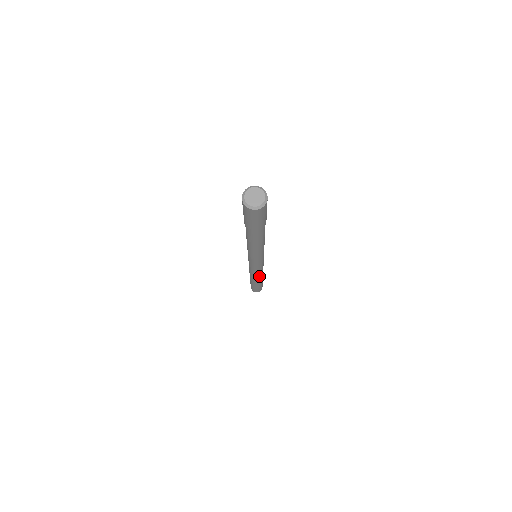
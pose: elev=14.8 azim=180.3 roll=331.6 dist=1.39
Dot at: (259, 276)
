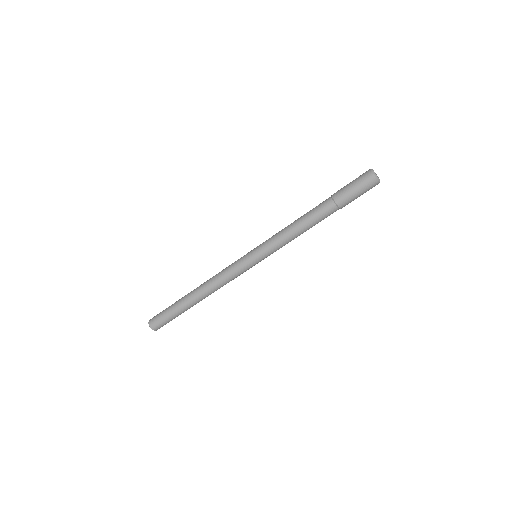
Dot at: (213, 290)
